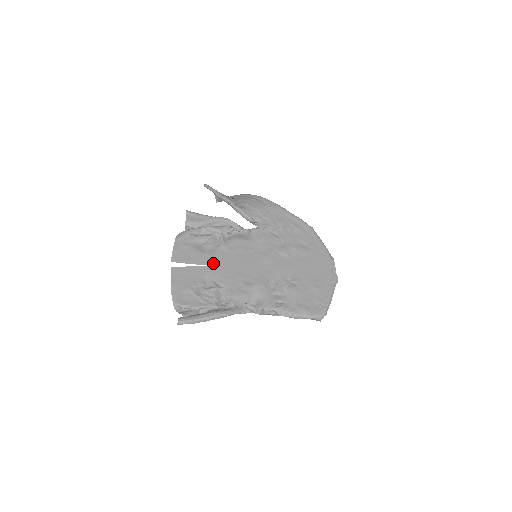
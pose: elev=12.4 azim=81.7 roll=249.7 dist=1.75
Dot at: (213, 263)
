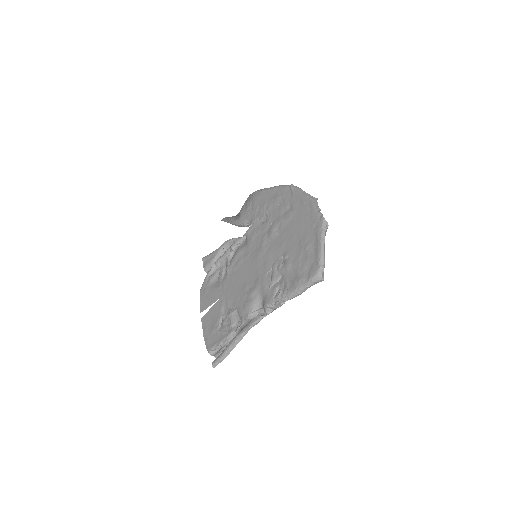
Dot at: (225, 291)
